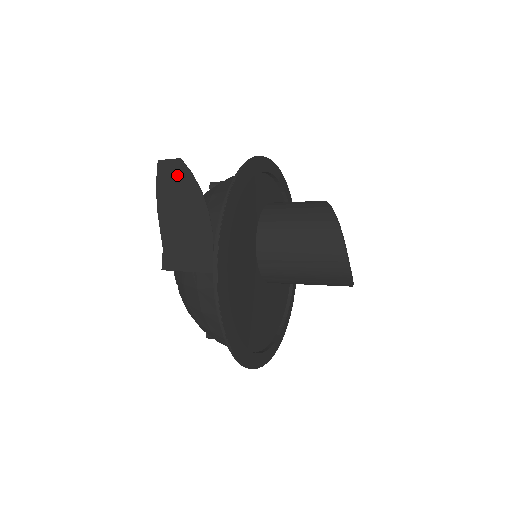
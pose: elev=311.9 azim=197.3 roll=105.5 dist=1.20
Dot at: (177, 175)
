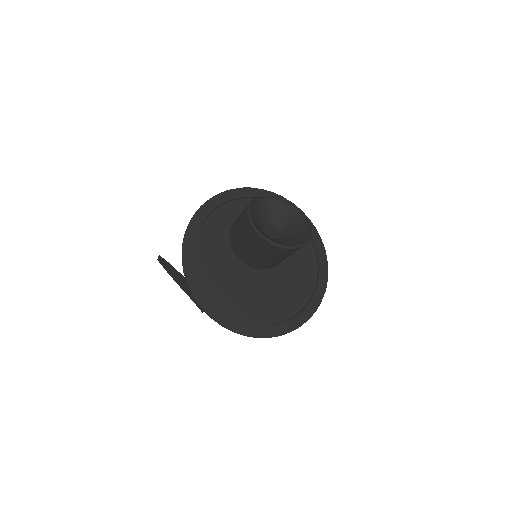
Dot at: (165, 264)
